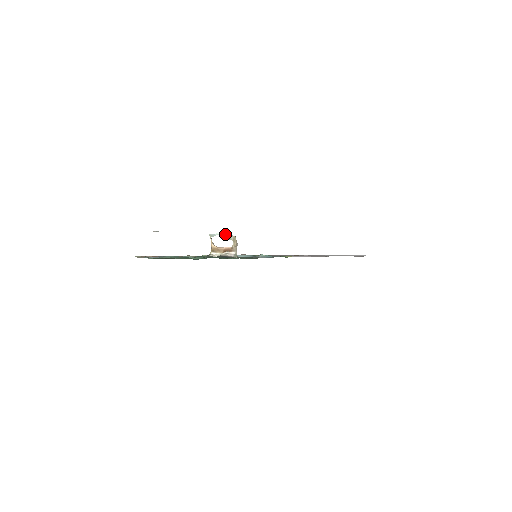
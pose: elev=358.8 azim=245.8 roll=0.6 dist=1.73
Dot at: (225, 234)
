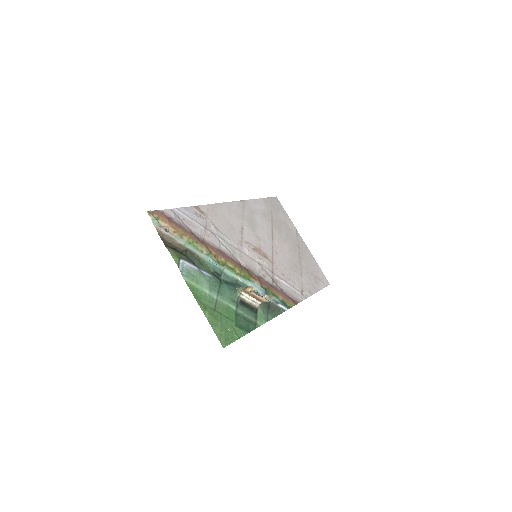
Dot at: (270, 301)
